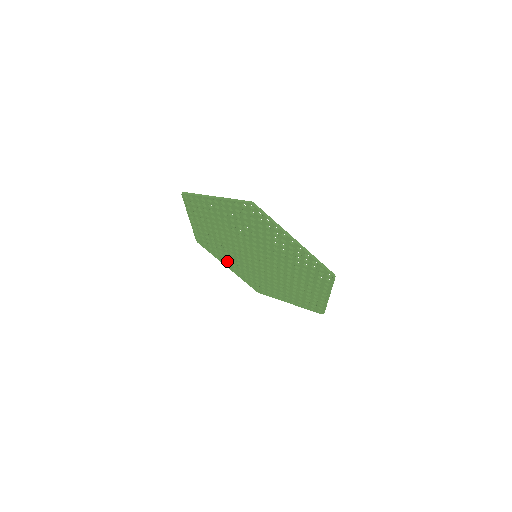
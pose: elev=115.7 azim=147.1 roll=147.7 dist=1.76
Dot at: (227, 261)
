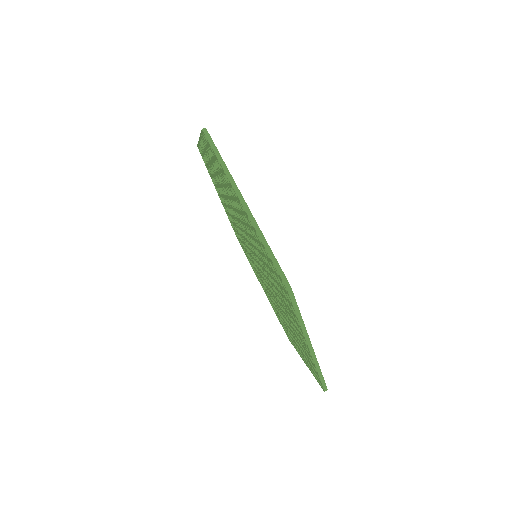
Dot at: occluded
